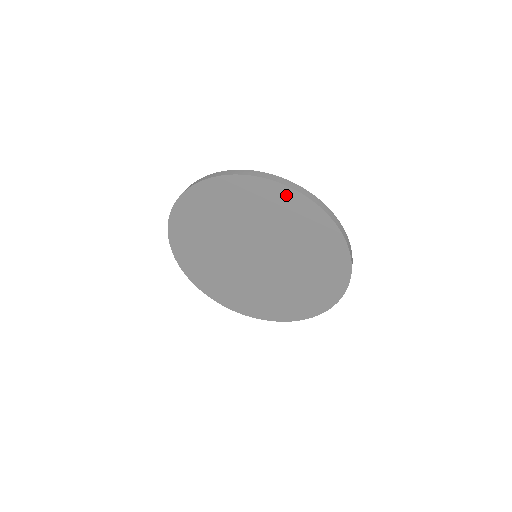
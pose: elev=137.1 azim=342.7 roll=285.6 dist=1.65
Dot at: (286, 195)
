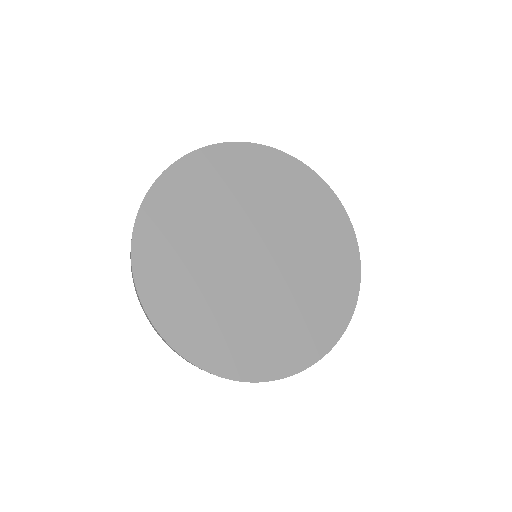
Dot at: (280, 161)
